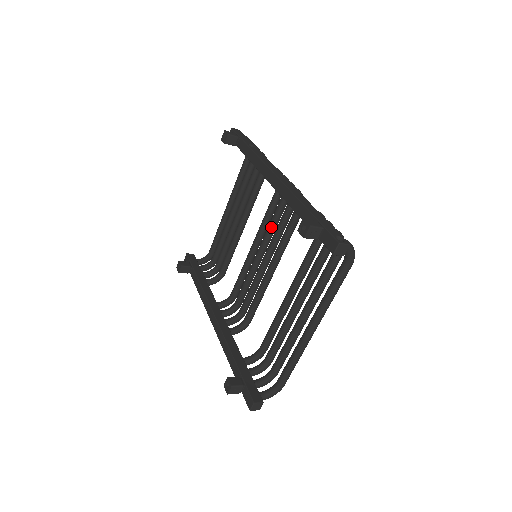
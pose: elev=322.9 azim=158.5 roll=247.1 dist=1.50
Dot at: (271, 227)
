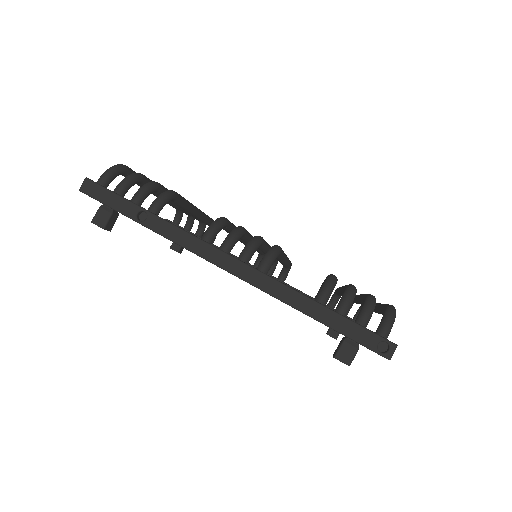
Dot at: occluded
